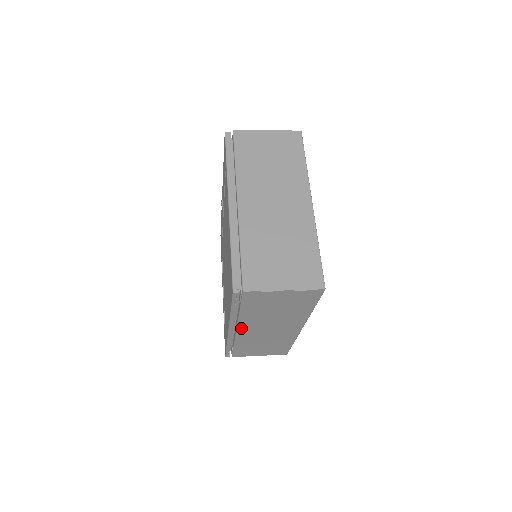
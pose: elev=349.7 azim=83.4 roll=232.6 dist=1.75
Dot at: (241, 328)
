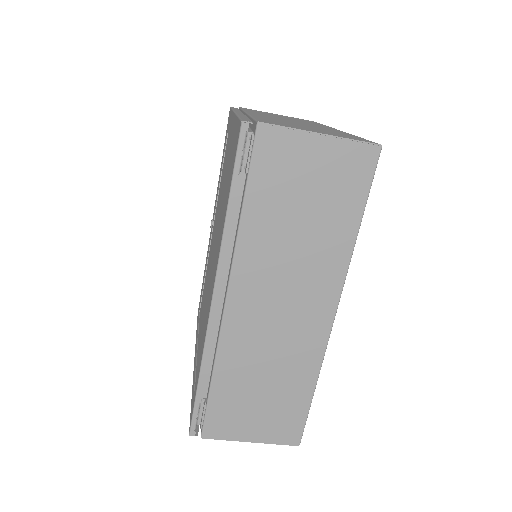
Dot at: (235, 288)
